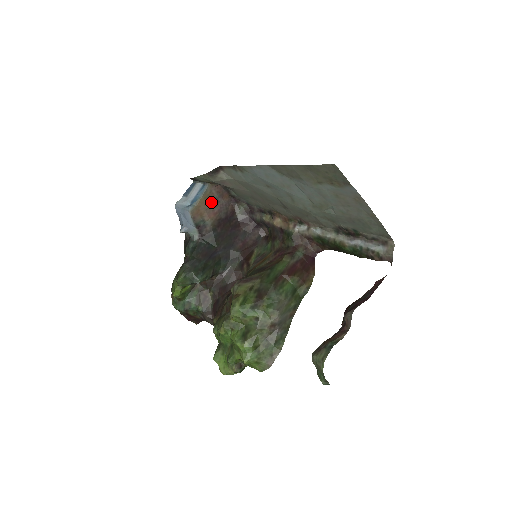
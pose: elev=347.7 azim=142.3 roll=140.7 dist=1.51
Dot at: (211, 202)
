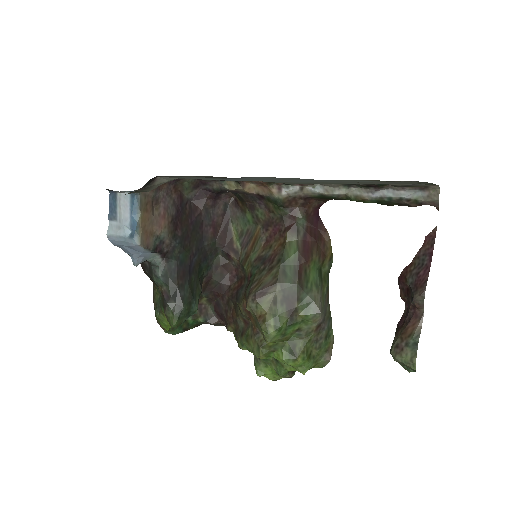
Dot at: (152, 207)
